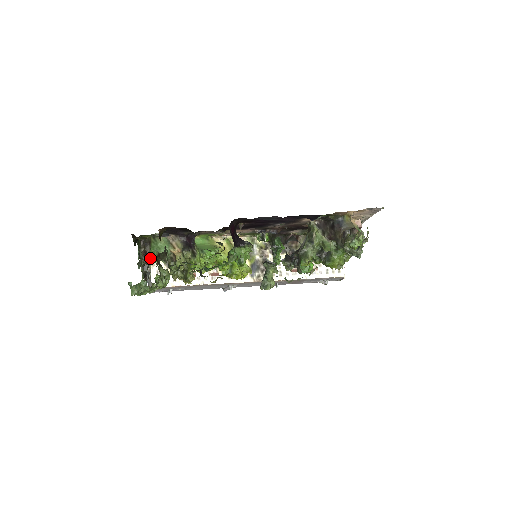
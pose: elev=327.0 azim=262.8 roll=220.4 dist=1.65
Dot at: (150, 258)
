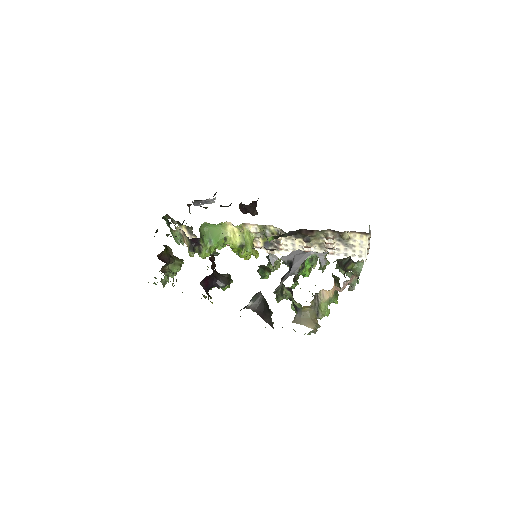
Dot at: (176, 229)
